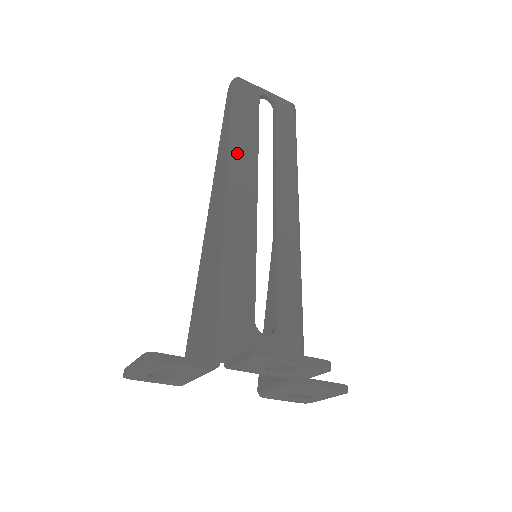
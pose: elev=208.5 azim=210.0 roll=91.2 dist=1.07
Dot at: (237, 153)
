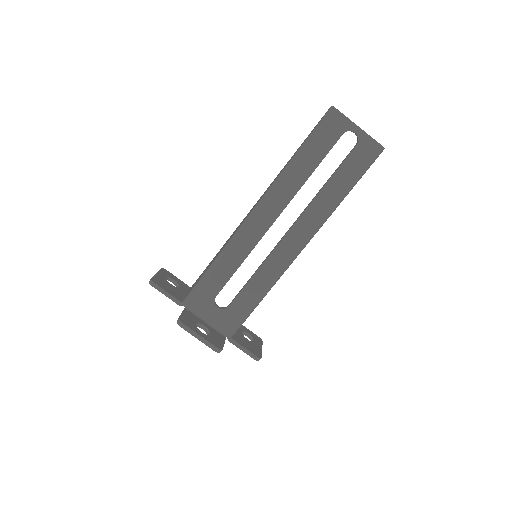
Dot at: (280, 183)
